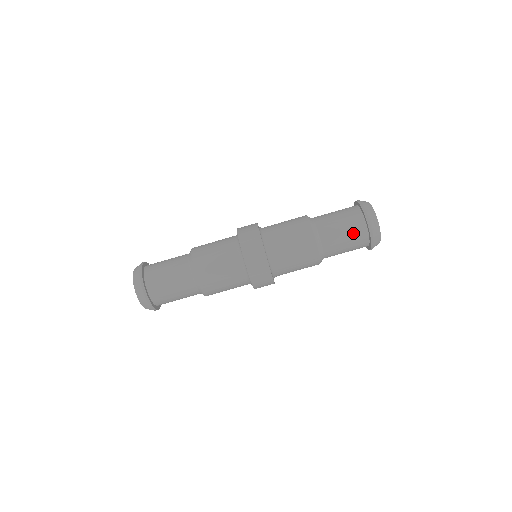
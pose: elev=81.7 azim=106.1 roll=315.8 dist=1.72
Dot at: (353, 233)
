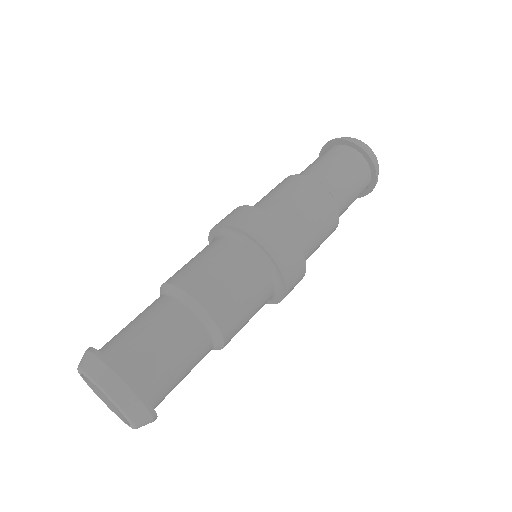
Dot at: (360, 180)
